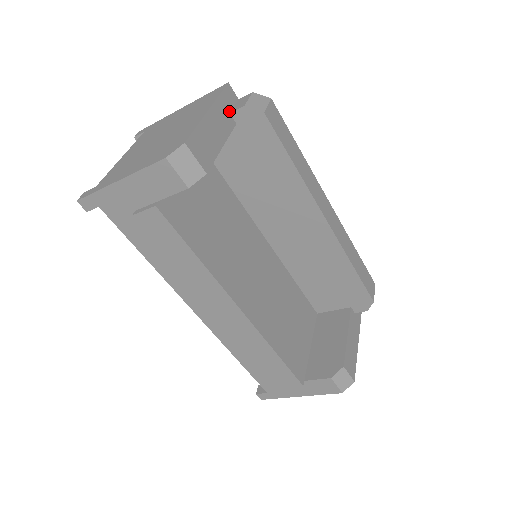
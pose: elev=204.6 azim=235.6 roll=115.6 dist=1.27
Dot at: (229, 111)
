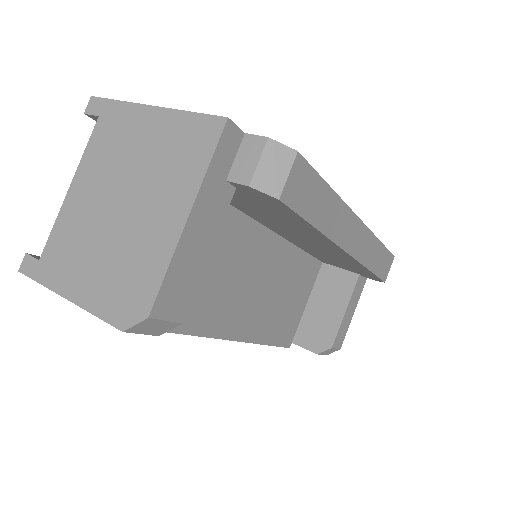
Dot at: (225, 178)
